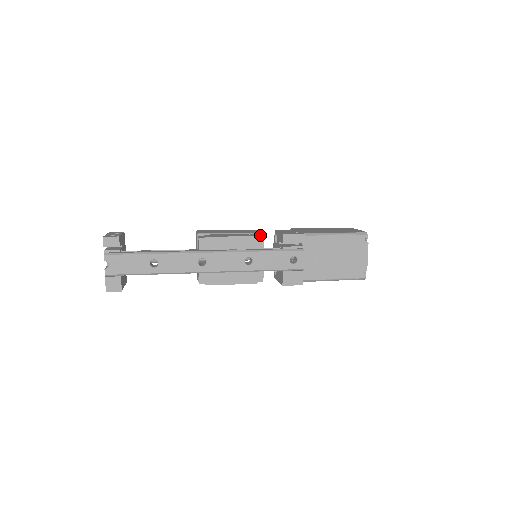
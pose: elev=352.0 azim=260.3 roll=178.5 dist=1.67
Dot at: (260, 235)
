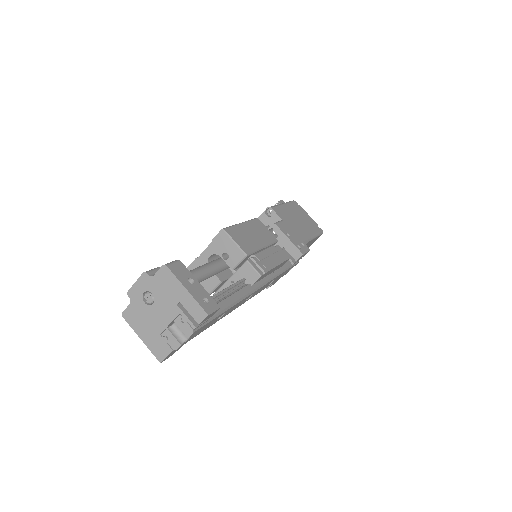
Dot at: (276, 242)
